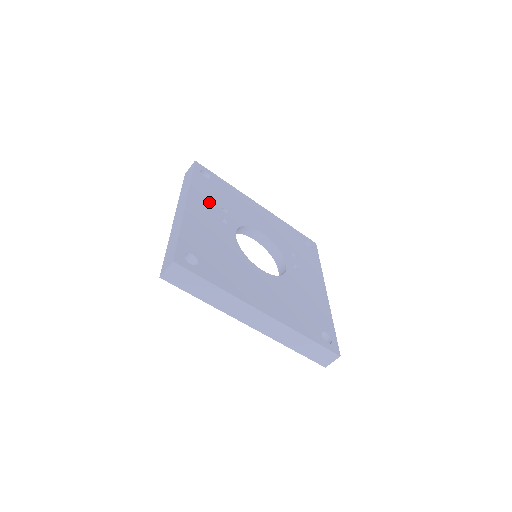
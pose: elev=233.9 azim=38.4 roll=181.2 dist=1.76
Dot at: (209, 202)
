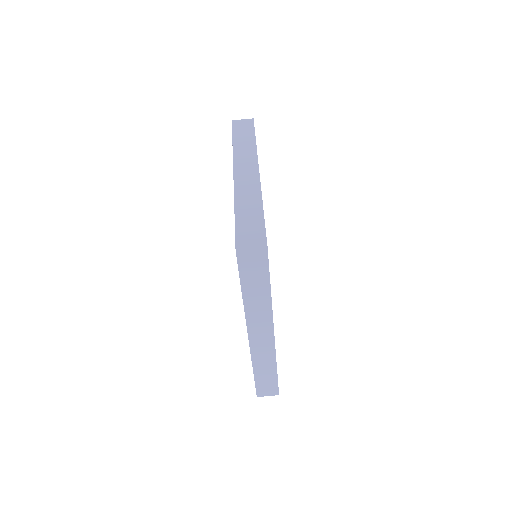
Dot at: occluded
